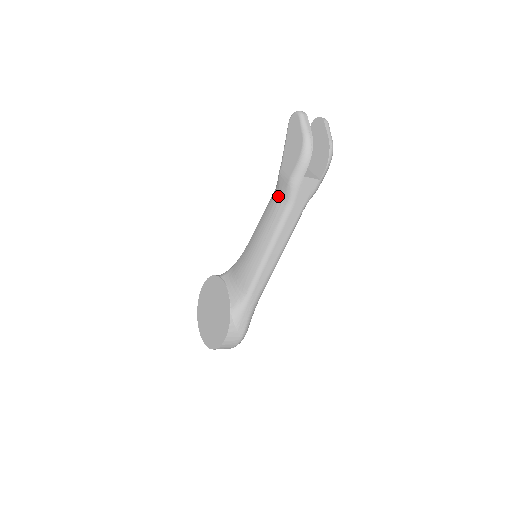
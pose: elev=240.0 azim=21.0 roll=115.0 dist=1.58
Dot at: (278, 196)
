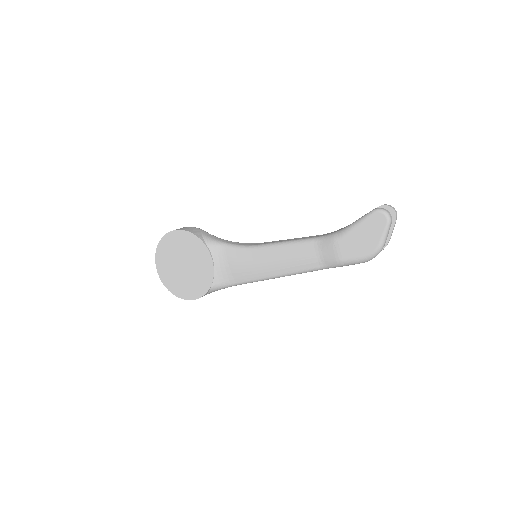
Dot at: (318, 254)
